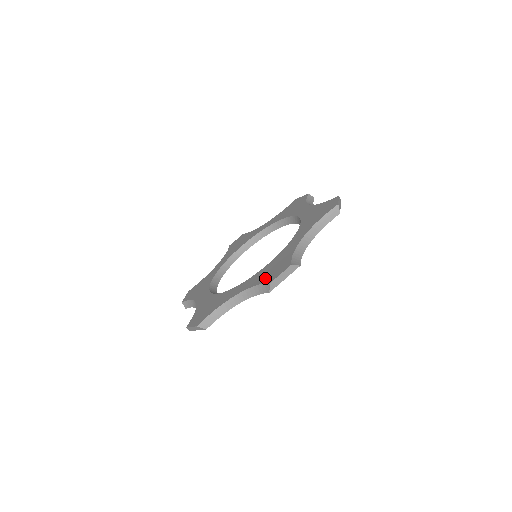
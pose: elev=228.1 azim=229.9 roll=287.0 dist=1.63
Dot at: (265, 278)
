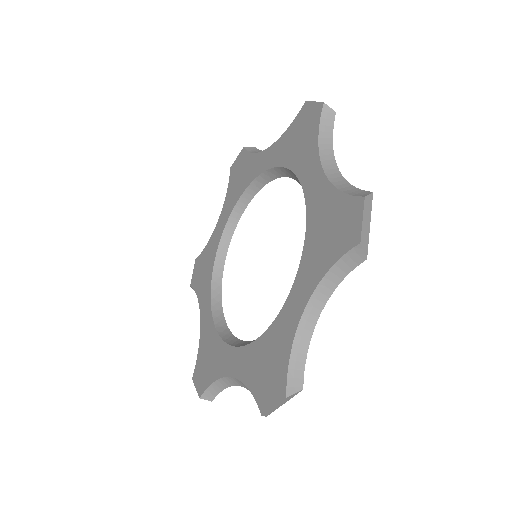
Dot at: (257, 386)
